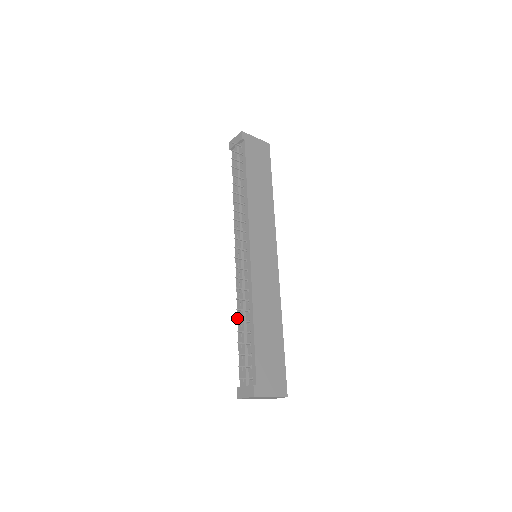
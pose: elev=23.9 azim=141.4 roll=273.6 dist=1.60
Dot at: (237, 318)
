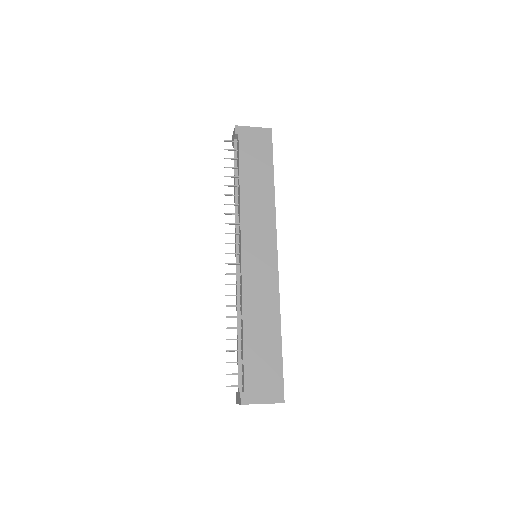
Dot at: occluded
